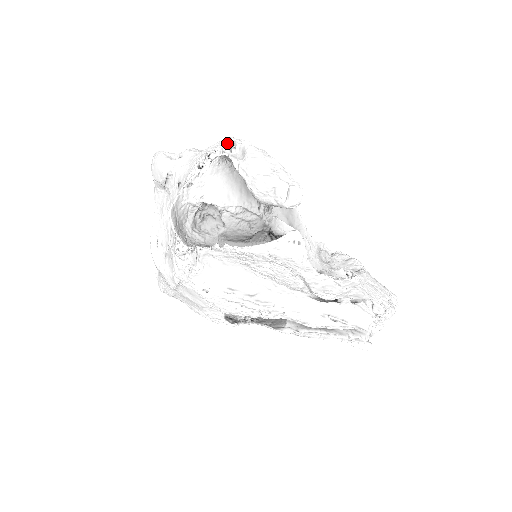
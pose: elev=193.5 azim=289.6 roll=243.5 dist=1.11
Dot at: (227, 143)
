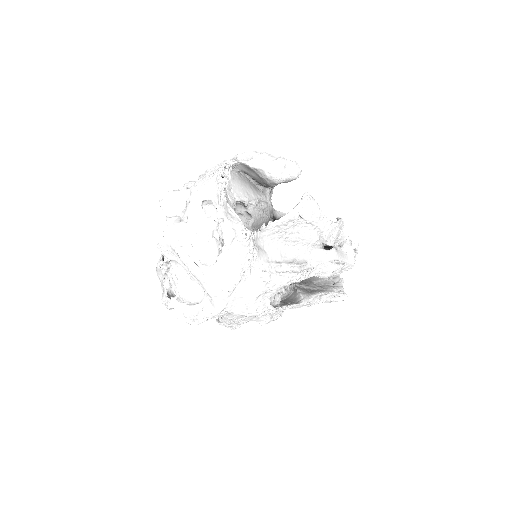
Dot at: occluded
